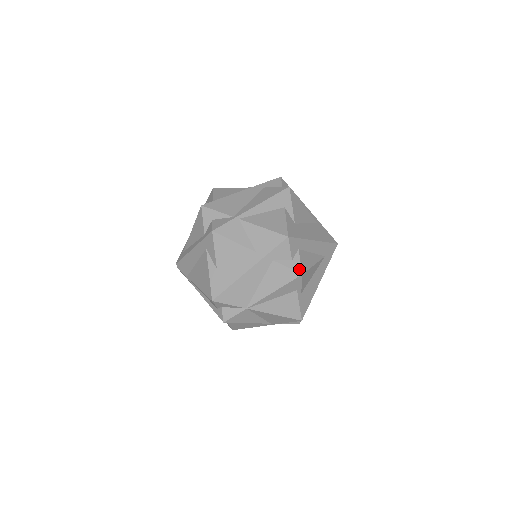
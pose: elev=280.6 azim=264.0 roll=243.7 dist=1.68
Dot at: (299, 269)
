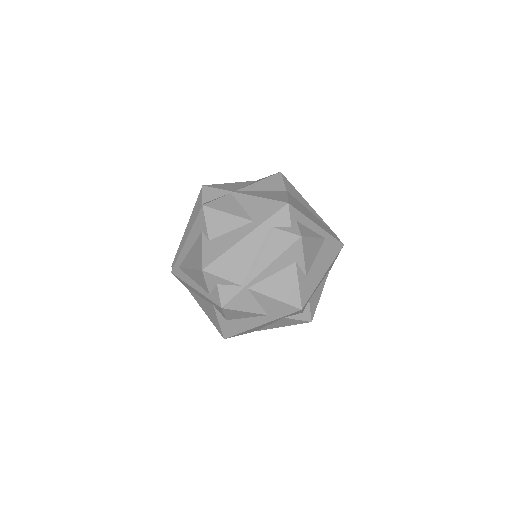
Dot at: (309, 318)
